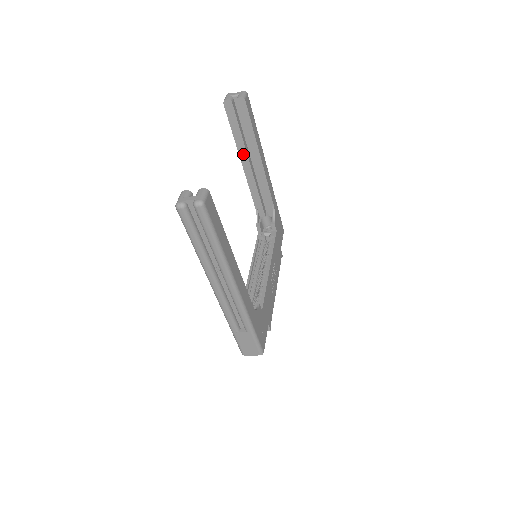
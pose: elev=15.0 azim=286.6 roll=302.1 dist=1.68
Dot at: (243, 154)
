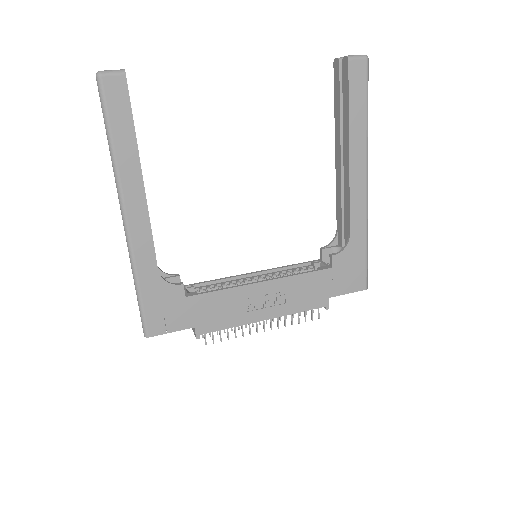
Dot at: (338, 143)
